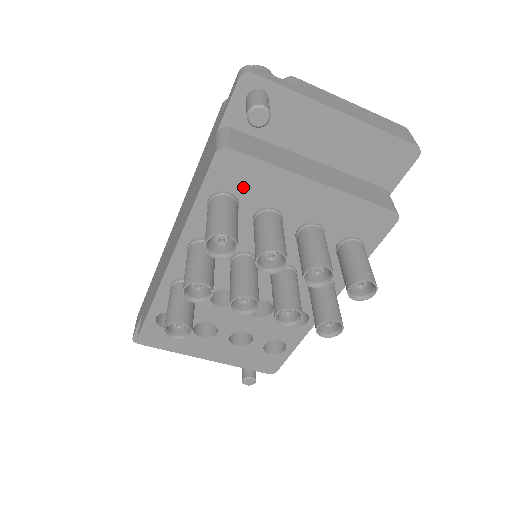
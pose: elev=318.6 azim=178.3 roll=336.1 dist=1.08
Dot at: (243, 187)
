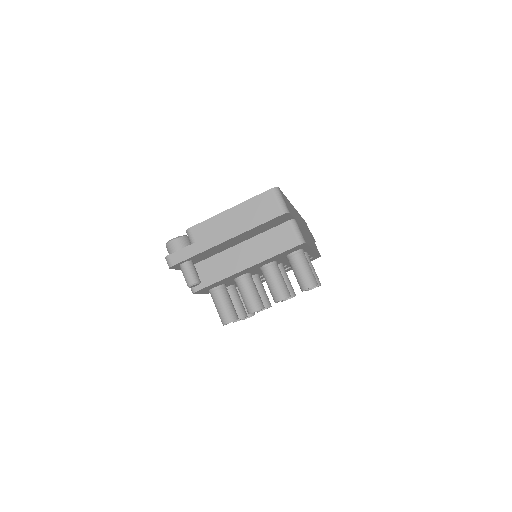
Dot at: (218, 285)
